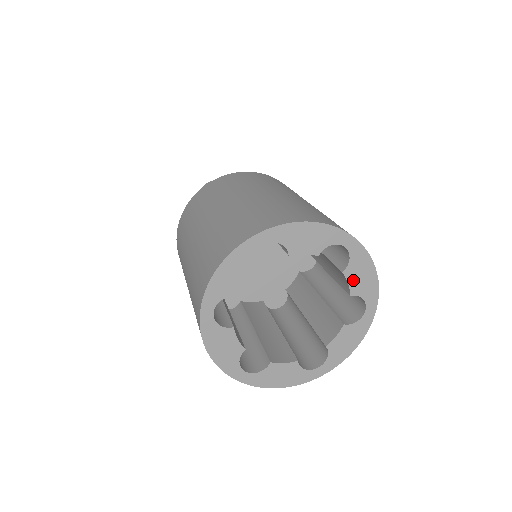
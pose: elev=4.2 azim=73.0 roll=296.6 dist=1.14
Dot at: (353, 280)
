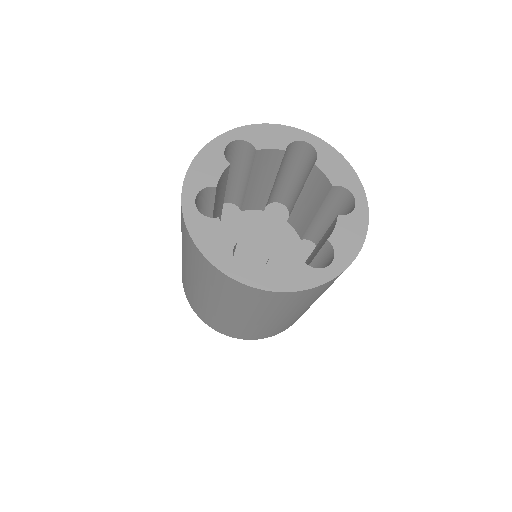
Dot at: (328, 171)
